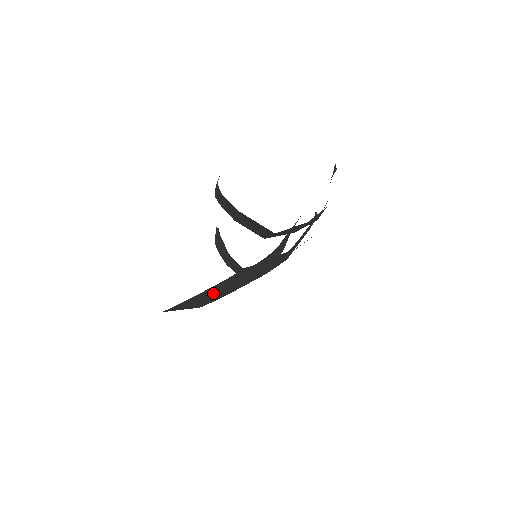
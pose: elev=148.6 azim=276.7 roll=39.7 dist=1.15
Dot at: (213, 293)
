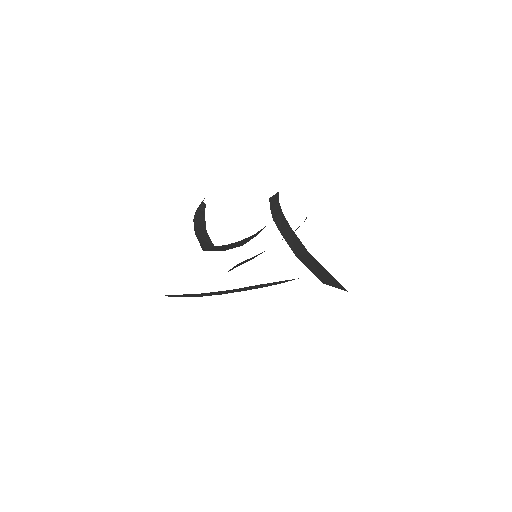
Dot at: (220, 293)
